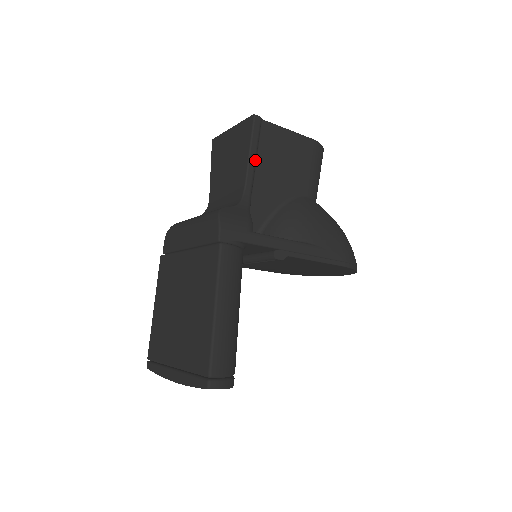
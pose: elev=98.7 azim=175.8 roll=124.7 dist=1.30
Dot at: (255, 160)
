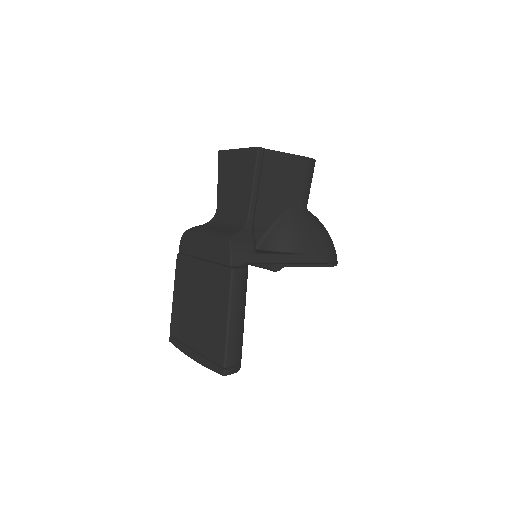
Dot at: (258, 186)
